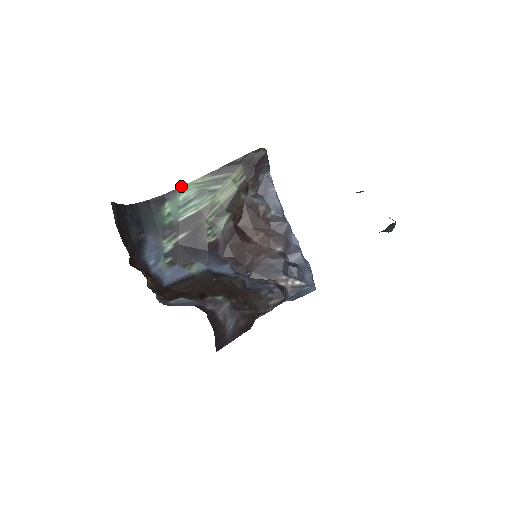
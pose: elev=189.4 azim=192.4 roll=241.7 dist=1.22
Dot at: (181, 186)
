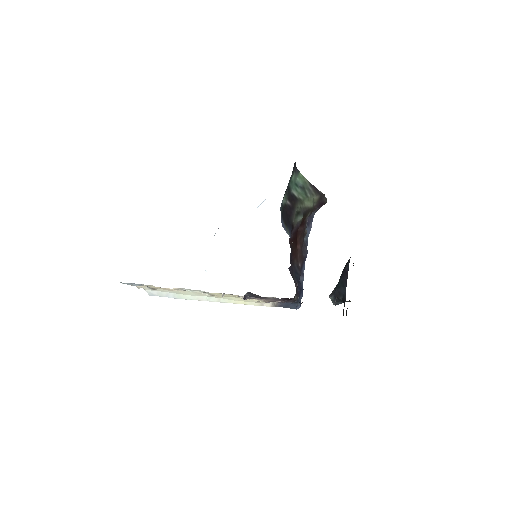
Dot at: occluded
